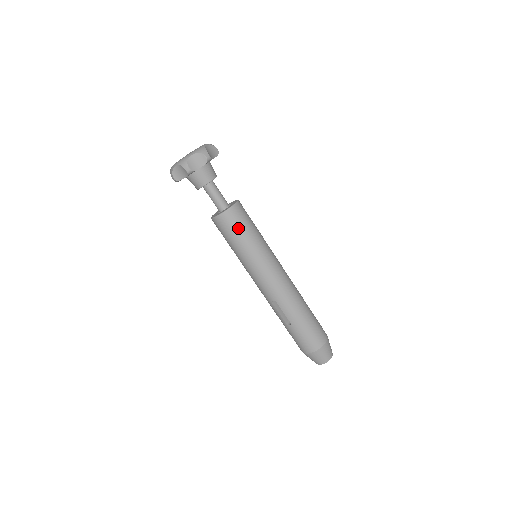
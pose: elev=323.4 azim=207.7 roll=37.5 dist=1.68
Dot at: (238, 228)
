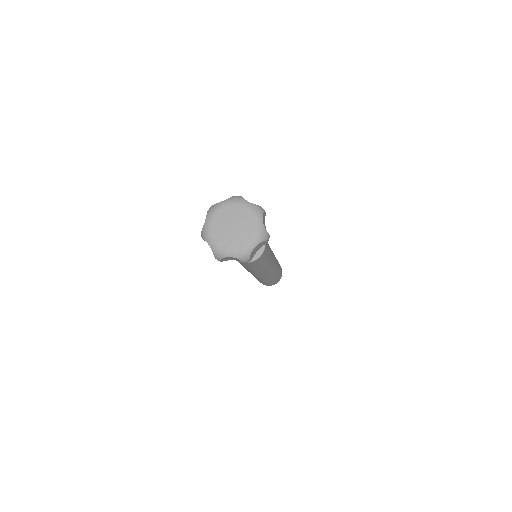
Dot at: (247, 266)
